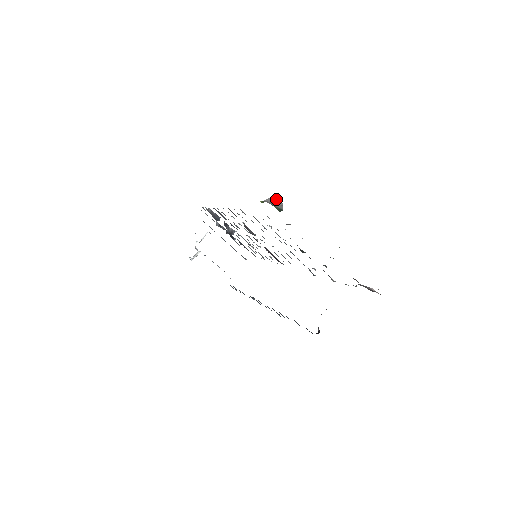
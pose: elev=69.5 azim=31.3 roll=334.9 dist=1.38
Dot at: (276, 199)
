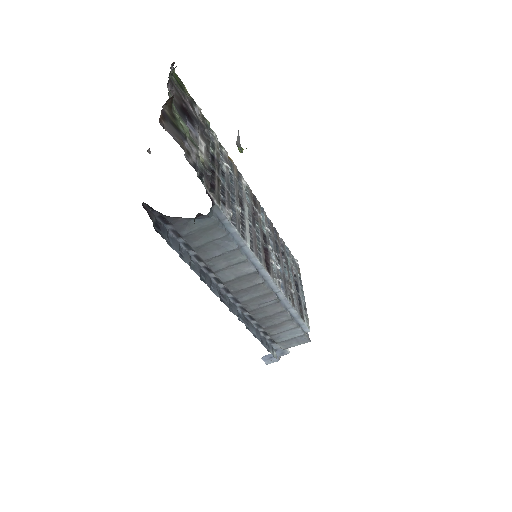
Dot at: (239, 137)
